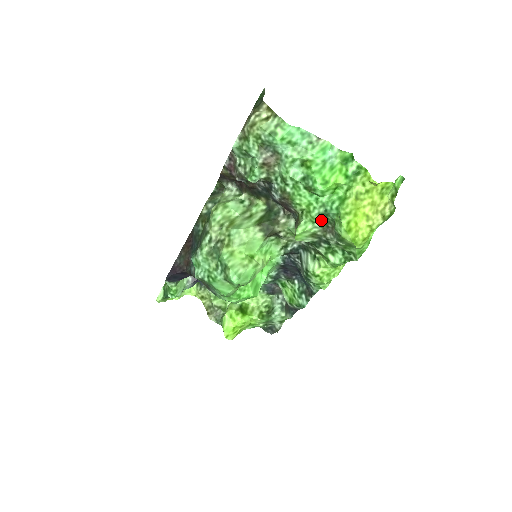
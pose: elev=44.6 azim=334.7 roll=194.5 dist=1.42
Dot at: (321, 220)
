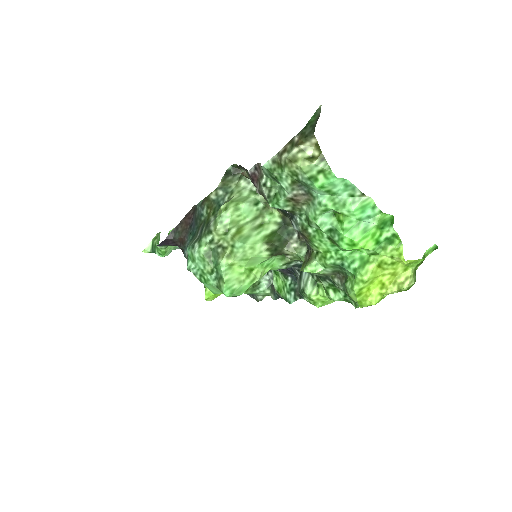
Dot at: (334, 268)
